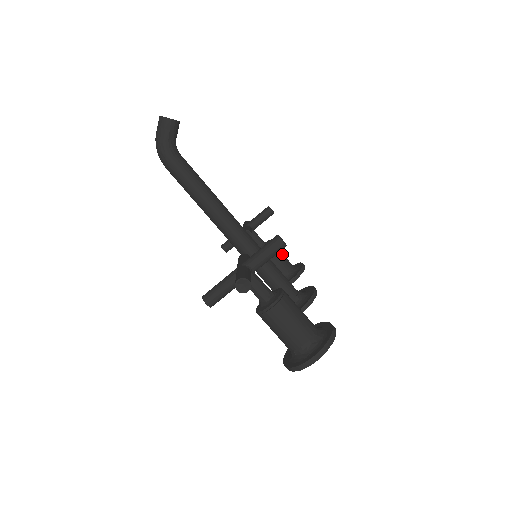
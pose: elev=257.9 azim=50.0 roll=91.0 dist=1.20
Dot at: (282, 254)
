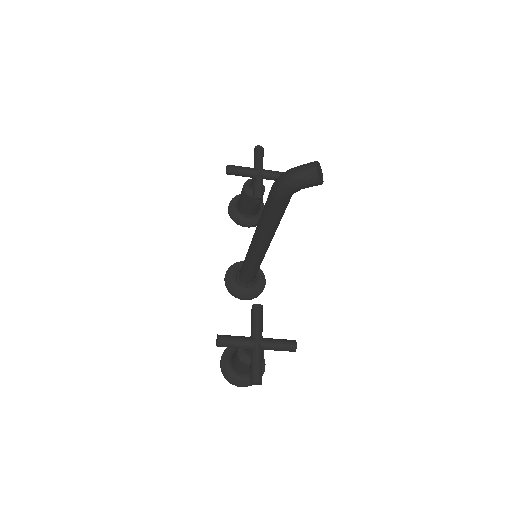
Dot at: occluded
